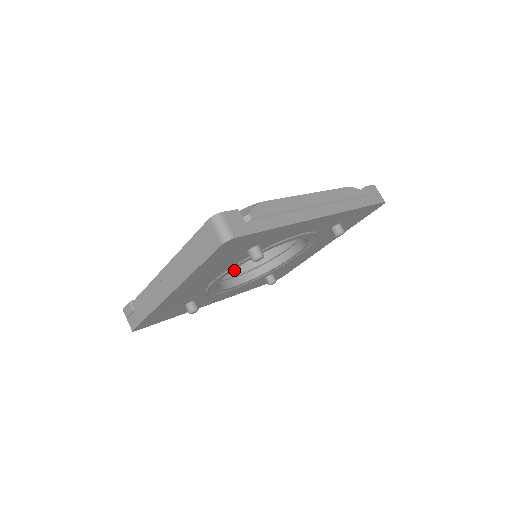
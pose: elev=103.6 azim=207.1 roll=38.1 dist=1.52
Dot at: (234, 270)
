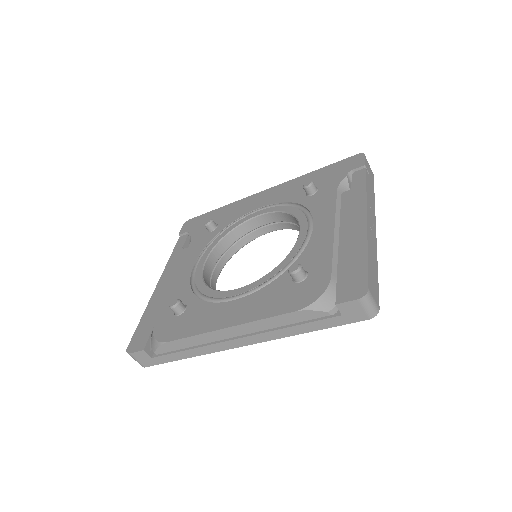
Dot at: (267, 219)
